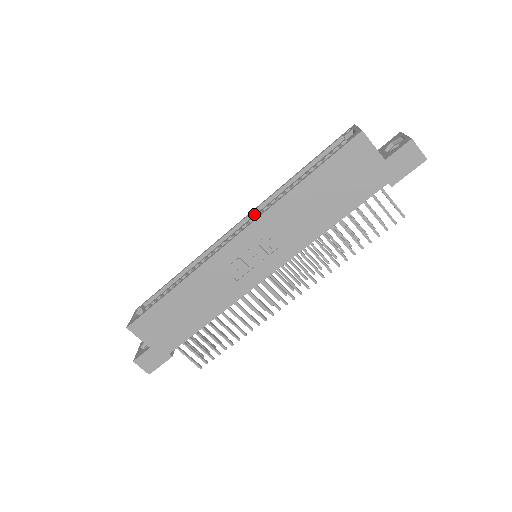
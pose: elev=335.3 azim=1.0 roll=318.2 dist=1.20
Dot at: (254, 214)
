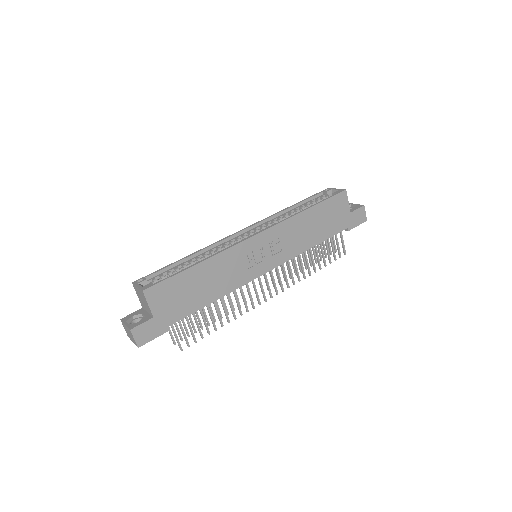
Dot at: (259, 224)
